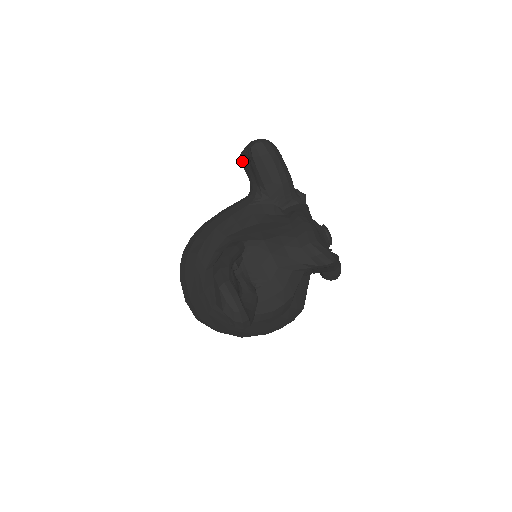
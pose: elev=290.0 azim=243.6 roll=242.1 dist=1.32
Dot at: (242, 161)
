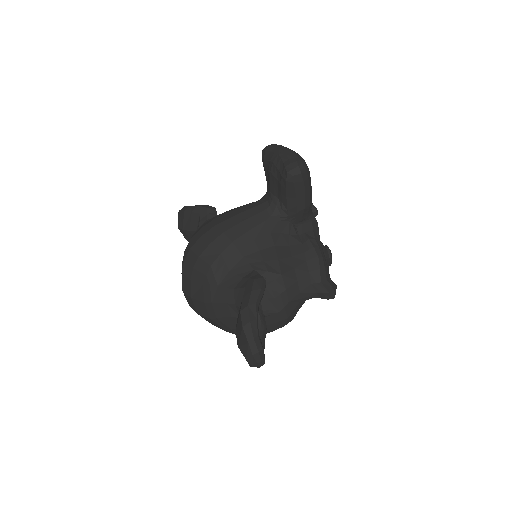
Dot at: (265, 161)
